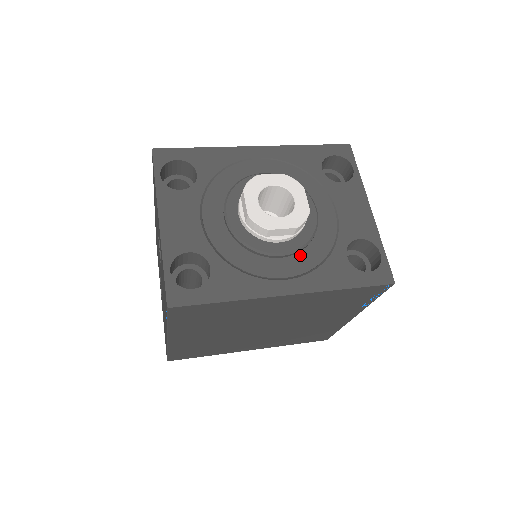
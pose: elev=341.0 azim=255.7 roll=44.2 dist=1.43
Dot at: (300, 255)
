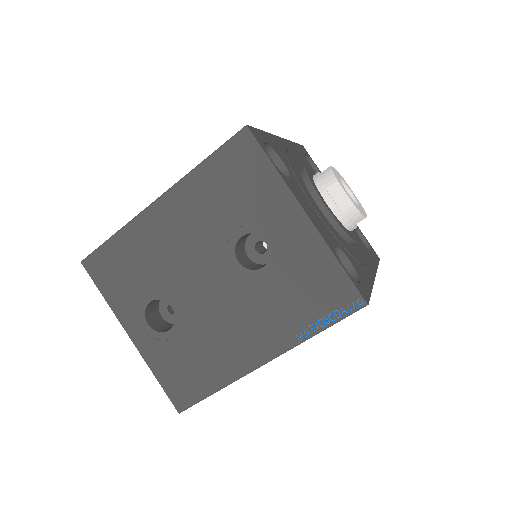
Dot at: occluded
